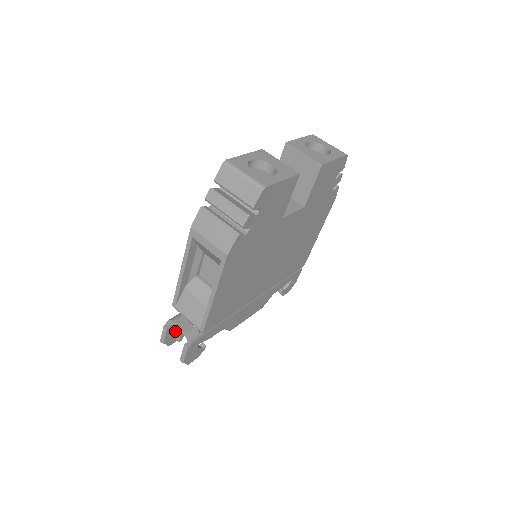
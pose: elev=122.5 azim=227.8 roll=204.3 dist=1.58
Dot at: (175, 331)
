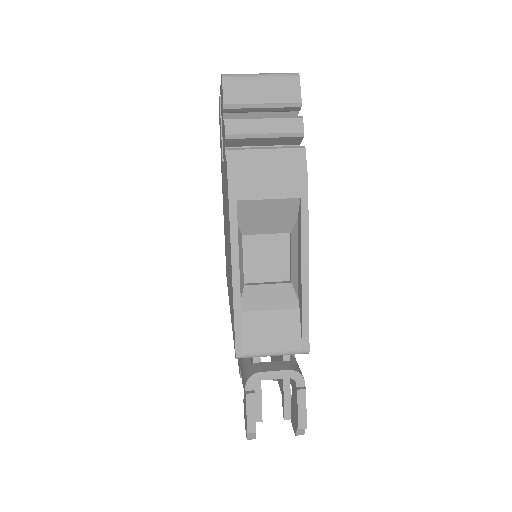
Dot at: occluded
